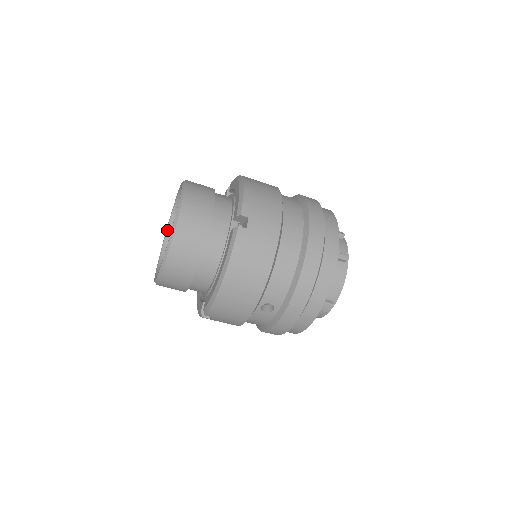
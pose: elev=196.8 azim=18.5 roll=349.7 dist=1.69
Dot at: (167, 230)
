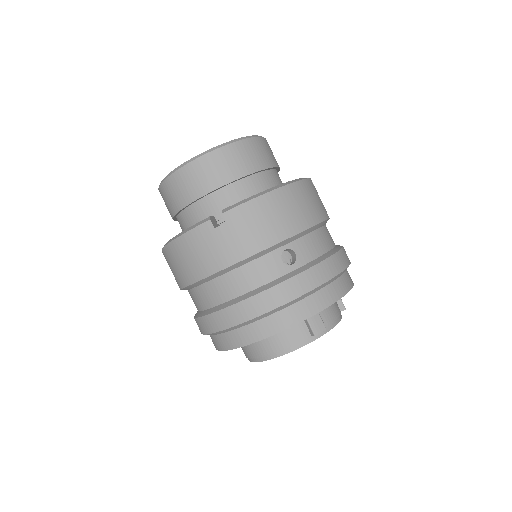
Dot at: occluded
